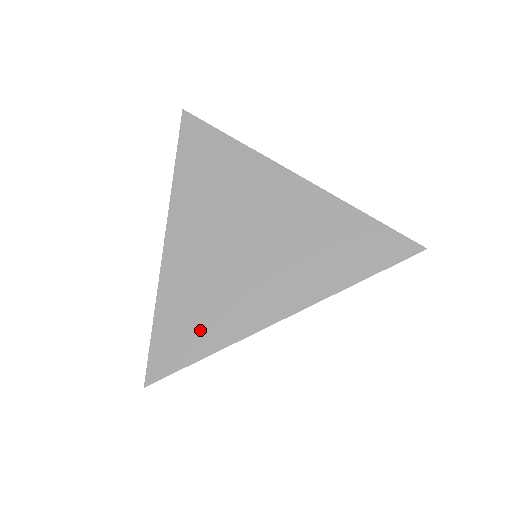
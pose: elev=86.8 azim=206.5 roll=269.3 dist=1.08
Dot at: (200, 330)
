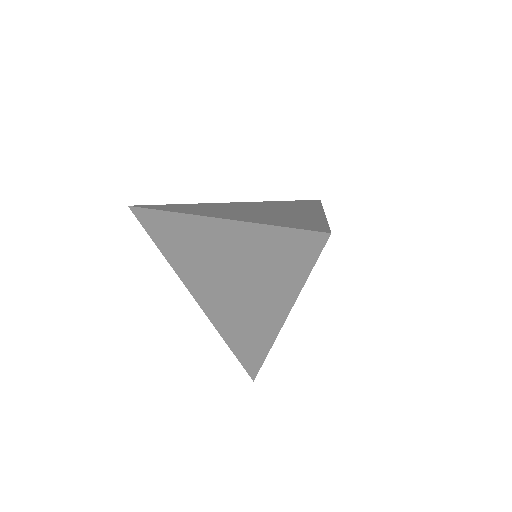
Dot at: (251, 344)
